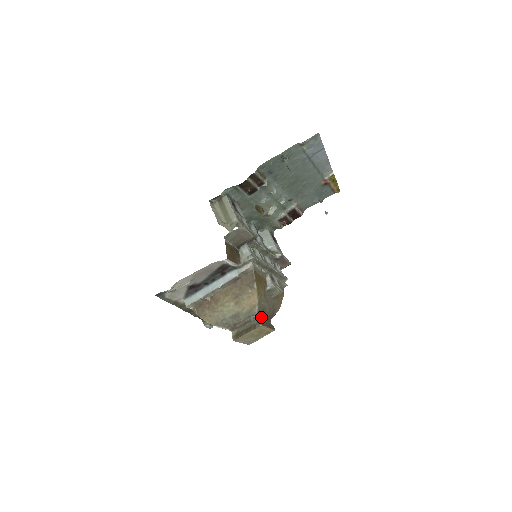
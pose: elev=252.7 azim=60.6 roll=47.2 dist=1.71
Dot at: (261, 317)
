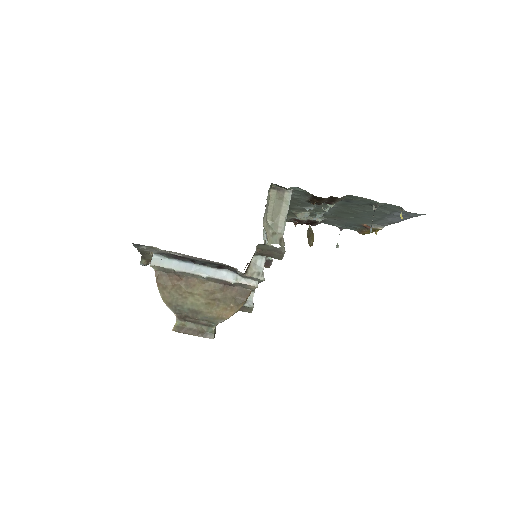
Dot at: occluded
